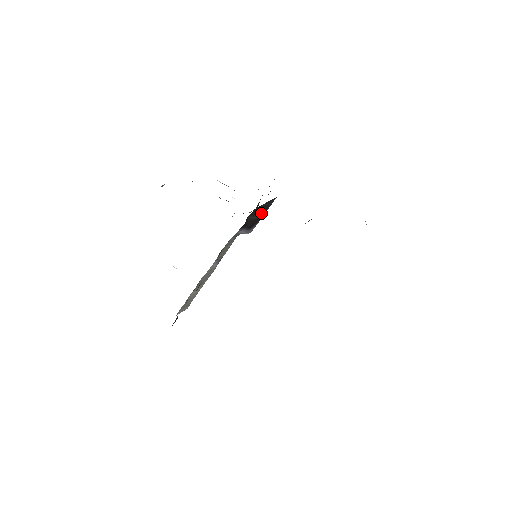
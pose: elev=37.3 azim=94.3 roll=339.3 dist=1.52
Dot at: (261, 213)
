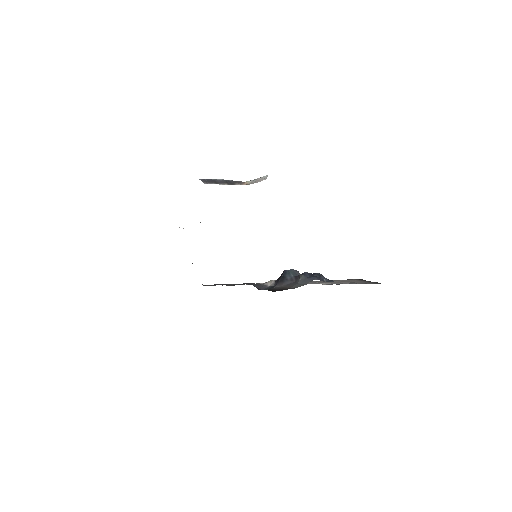
Dot at: occluded
